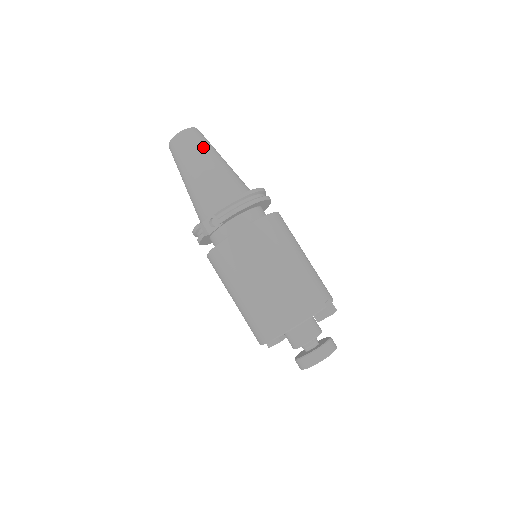
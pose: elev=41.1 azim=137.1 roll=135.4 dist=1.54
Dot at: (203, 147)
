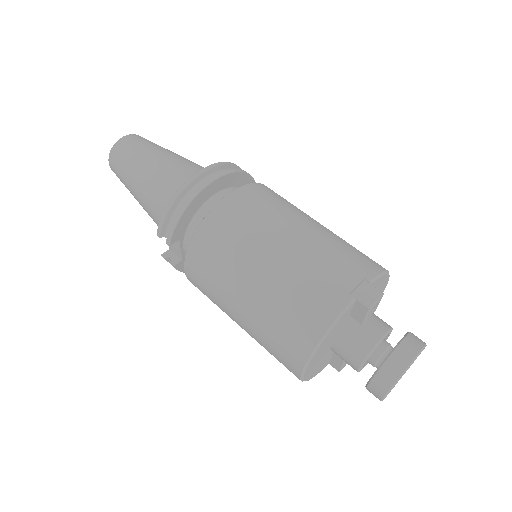
Dot at: (134, 155)
